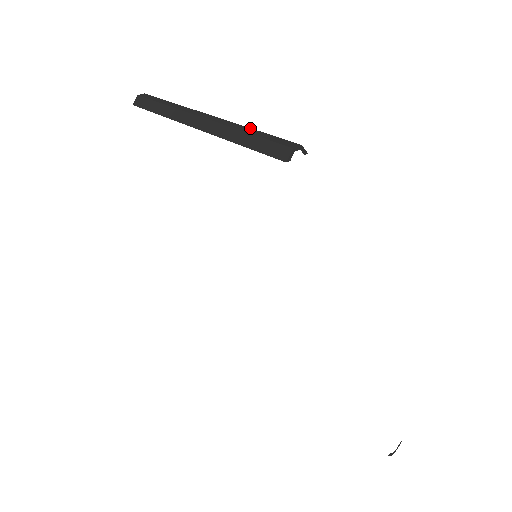
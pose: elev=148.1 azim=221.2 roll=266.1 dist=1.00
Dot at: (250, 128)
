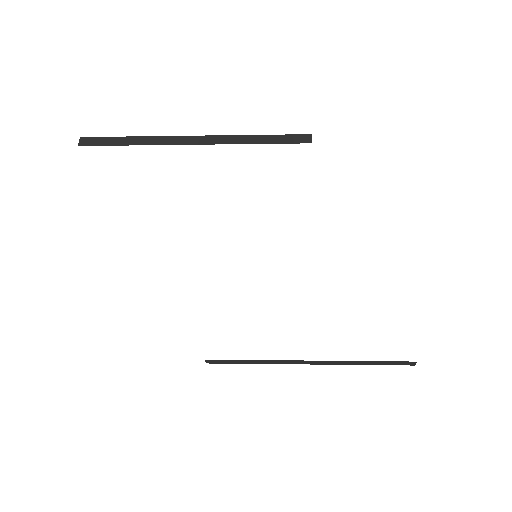
Dot at: (254, 135)
